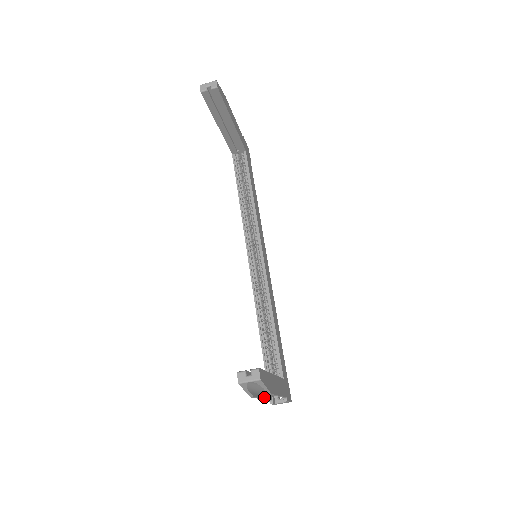
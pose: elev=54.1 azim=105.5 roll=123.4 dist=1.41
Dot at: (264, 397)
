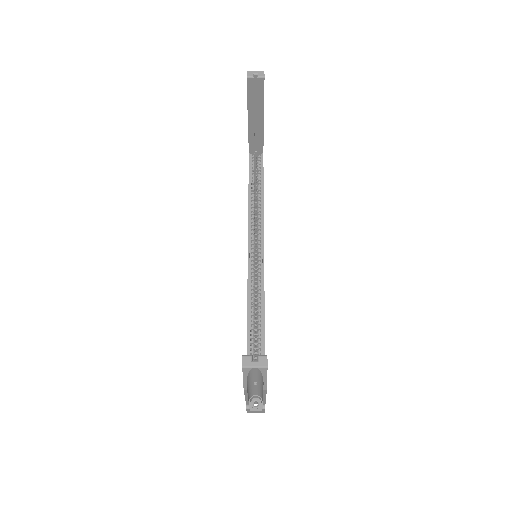
Dot at: occluded
